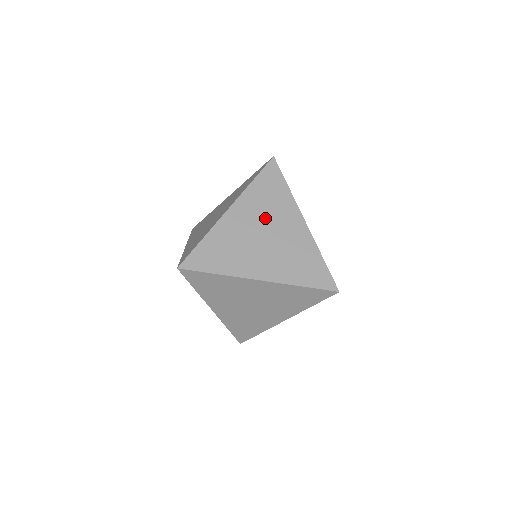
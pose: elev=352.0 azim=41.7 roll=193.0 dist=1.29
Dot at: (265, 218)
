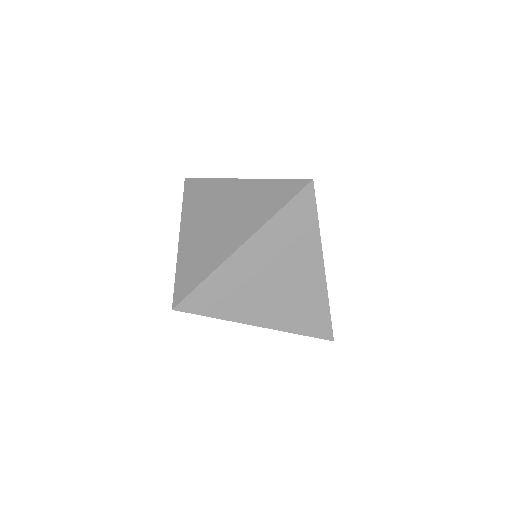
Dot at: (282, 259)
